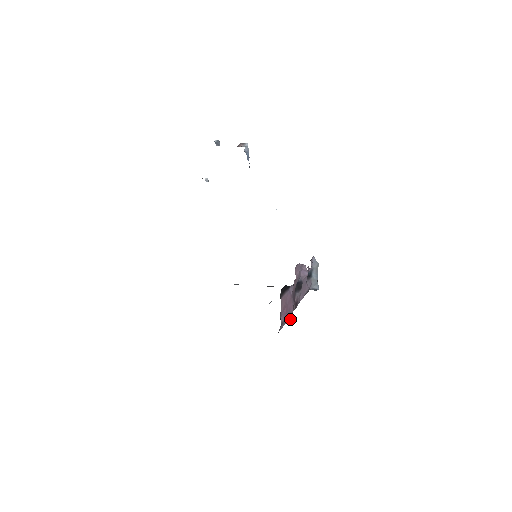
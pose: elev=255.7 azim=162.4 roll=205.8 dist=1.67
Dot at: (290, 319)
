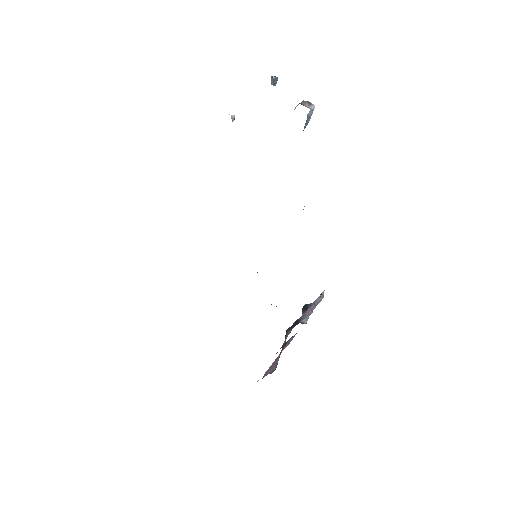
Dot at: (272, 371)
